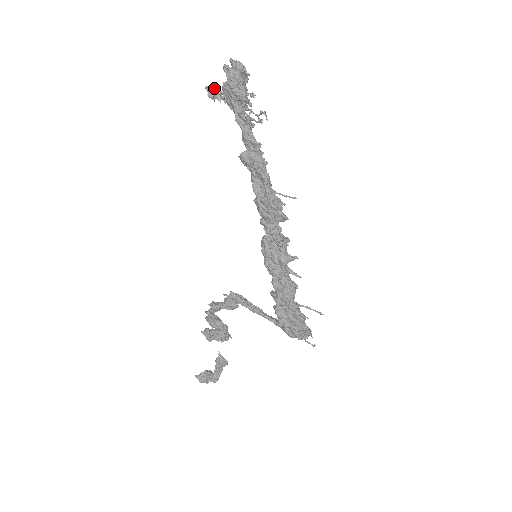
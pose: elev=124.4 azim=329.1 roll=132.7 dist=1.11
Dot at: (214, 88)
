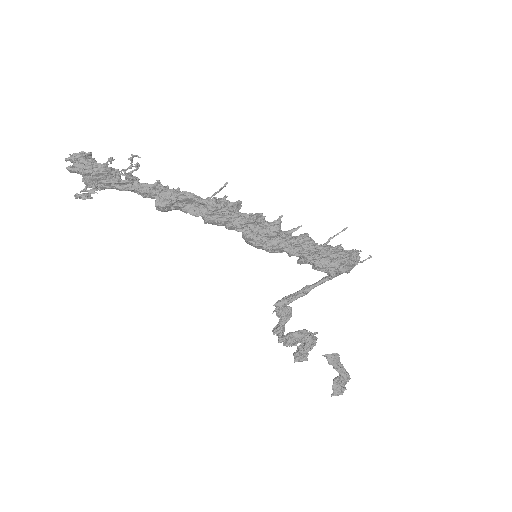
Dot at: (81, 191)
